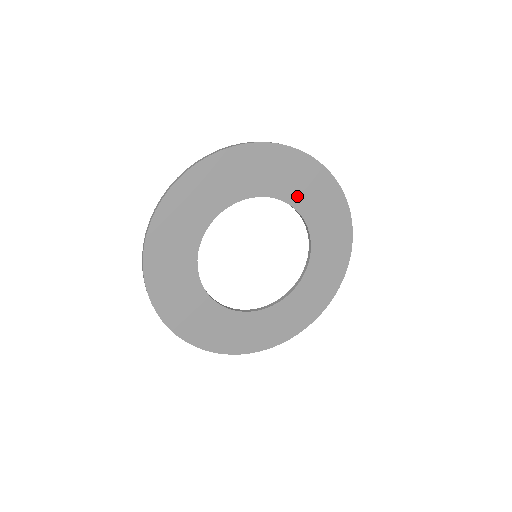
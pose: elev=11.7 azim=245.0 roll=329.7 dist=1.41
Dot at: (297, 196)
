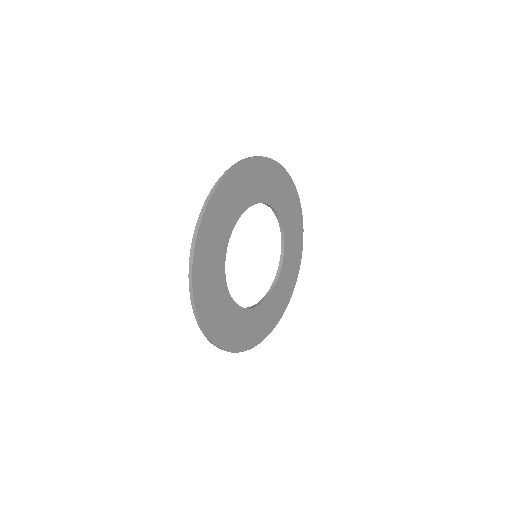
Dot at: (289, 239)
